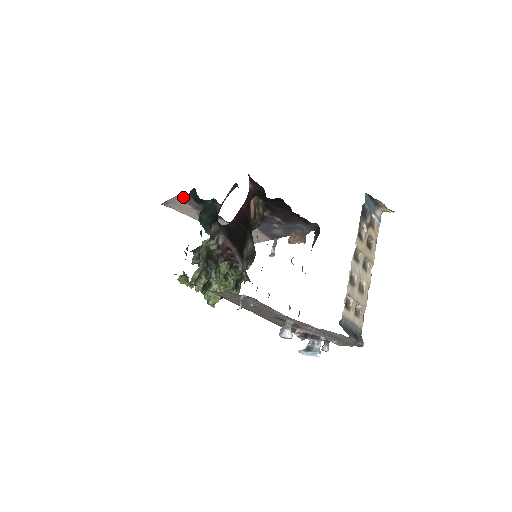
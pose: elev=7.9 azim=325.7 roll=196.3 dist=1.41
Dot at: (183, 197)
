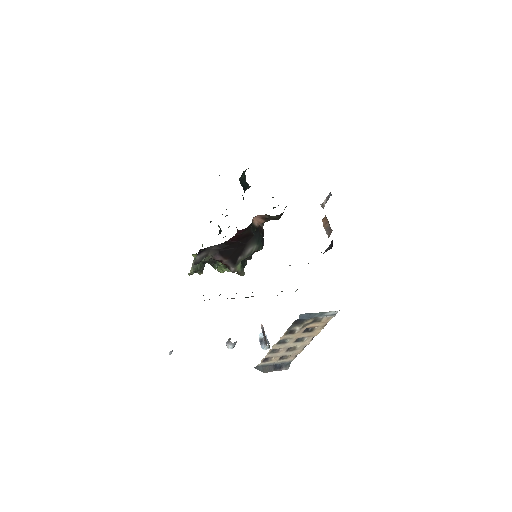
Dot at: occluded
